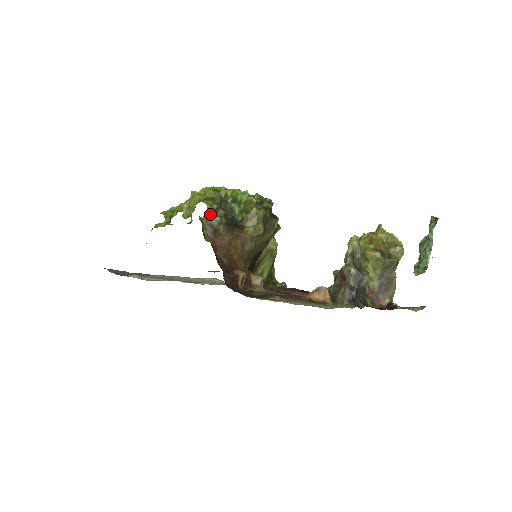
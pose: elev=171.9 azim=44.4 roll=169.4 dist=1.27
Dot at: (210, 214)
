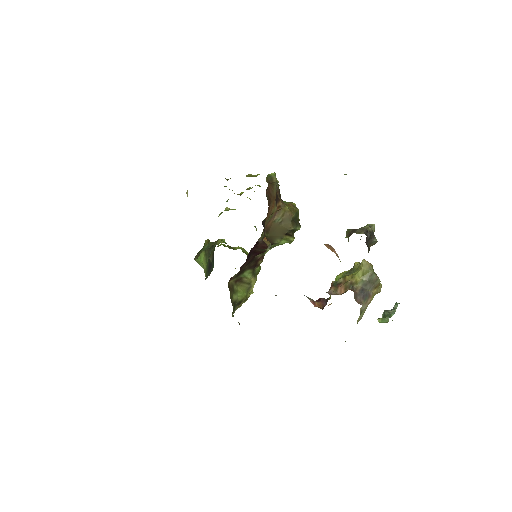
Dot at: (275, 175)
